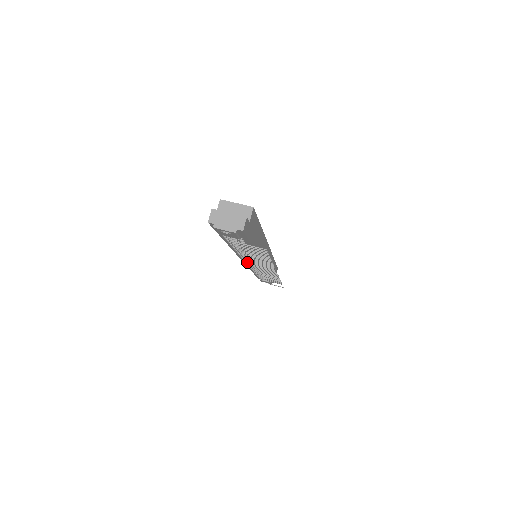
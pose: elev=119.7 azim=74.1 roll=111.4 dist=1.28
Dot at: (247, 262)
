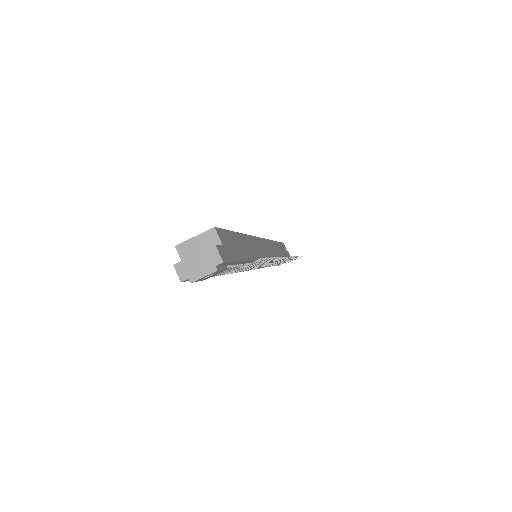
Dot at: occluded
